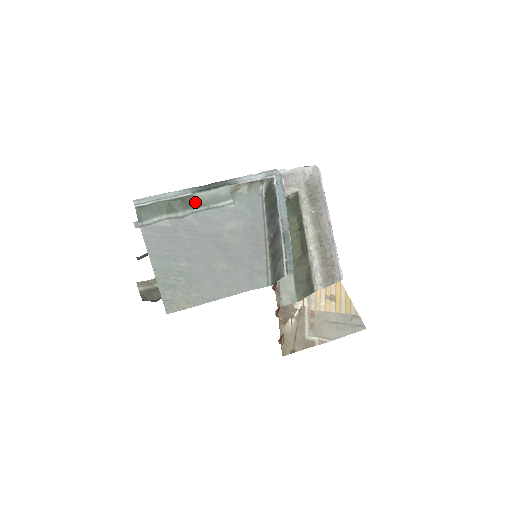
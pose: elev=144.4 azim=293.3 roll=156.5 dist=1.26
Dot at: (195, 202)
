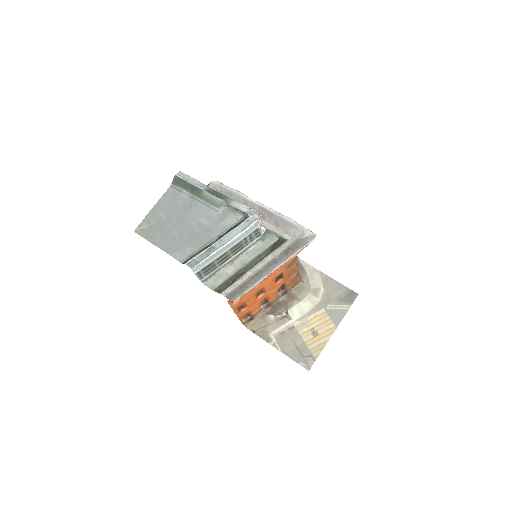
Dot at: (202, 195)
